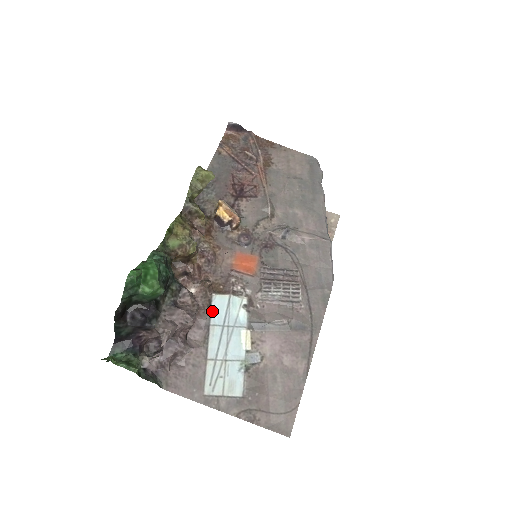
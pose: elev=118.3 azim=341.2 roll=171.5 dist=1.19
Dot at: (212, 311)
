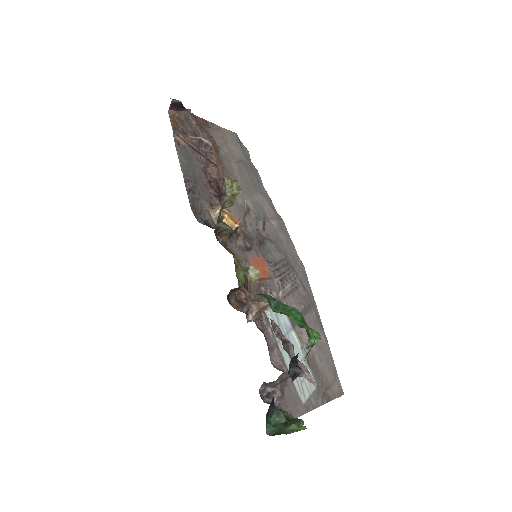
Dot at: occluded
